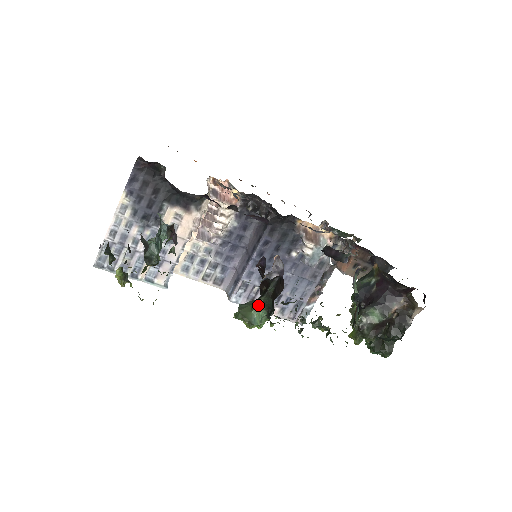
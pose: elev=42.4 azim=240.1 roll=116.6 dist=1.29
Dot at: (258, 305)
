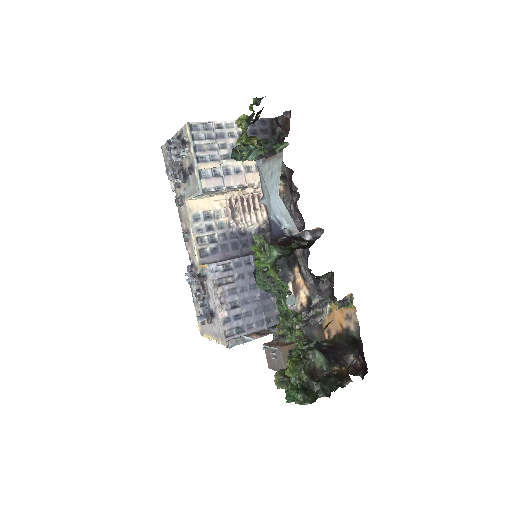
Dot at: (277, 246)
